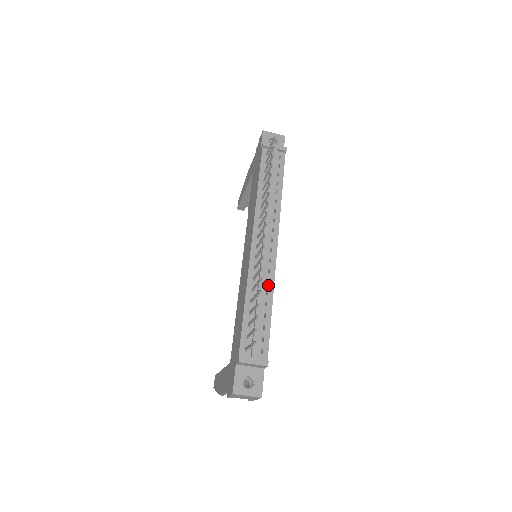
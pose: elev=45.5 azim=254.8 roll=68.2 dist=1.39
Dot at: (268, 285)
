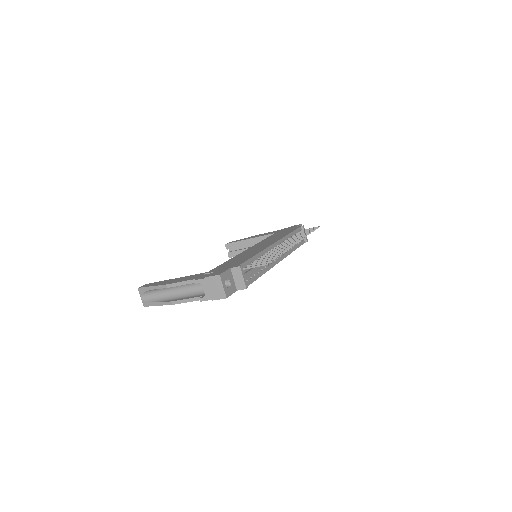
Dot at: (268, 266)
